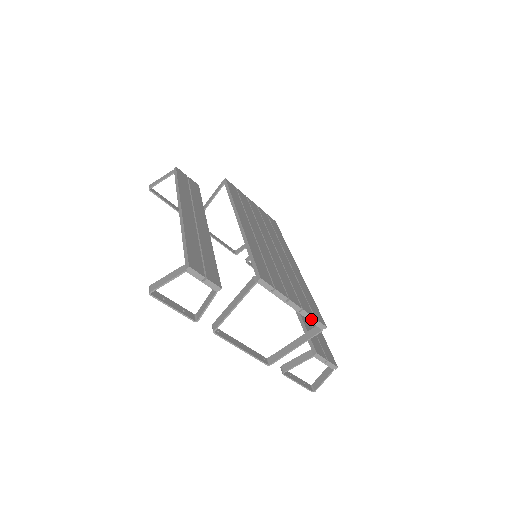
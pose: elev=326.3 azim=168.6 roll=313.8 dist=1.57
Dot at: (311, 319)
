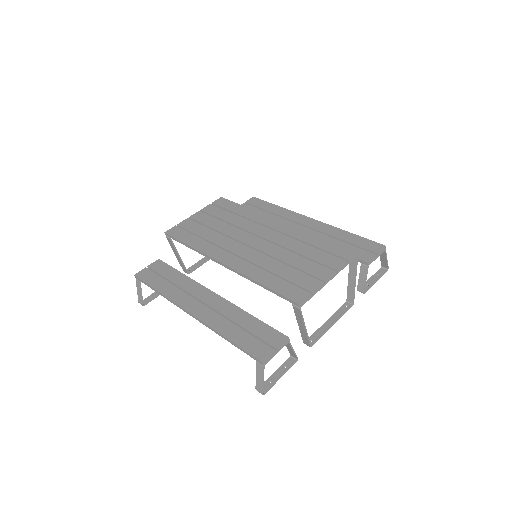
Dot at: (346, 264)
